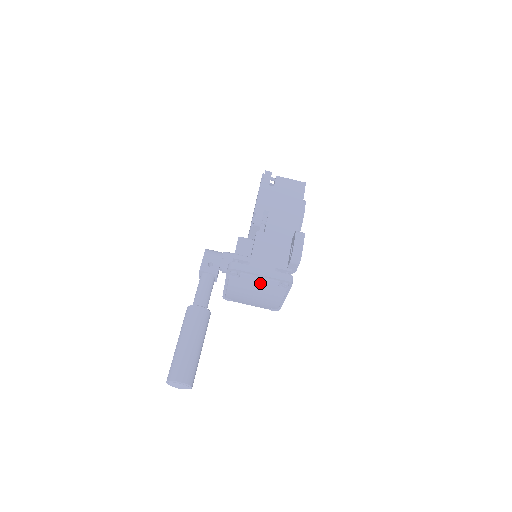
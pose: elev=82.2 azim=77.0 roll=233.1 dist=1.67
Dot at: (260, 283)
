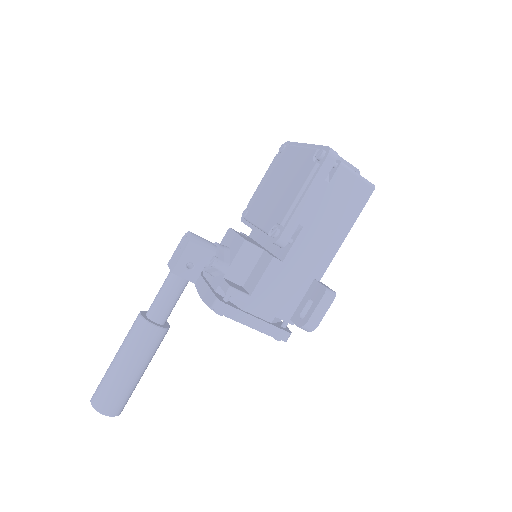
Dot at: occluded
